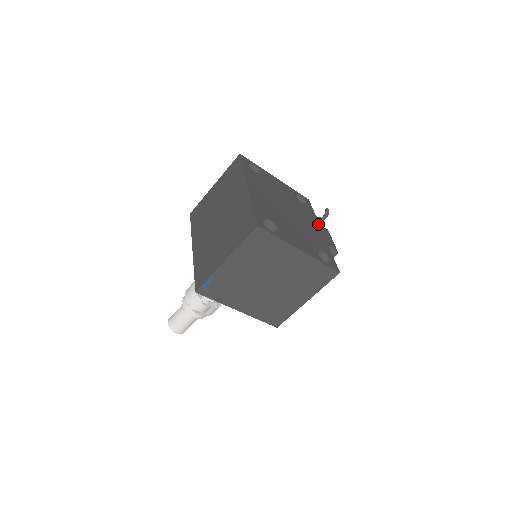
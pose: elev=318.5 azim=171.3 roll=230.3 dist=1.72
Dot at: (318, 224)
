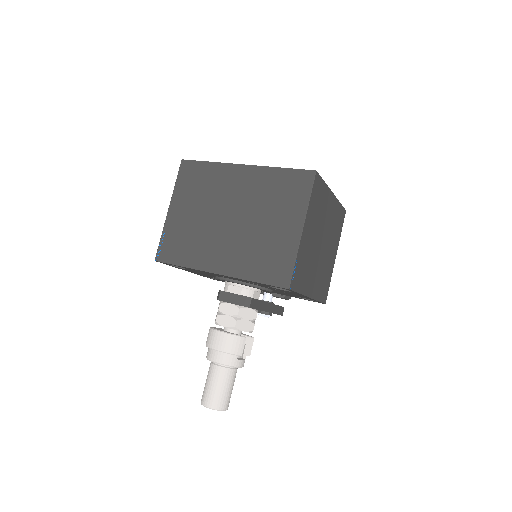
Dot at: occluded
